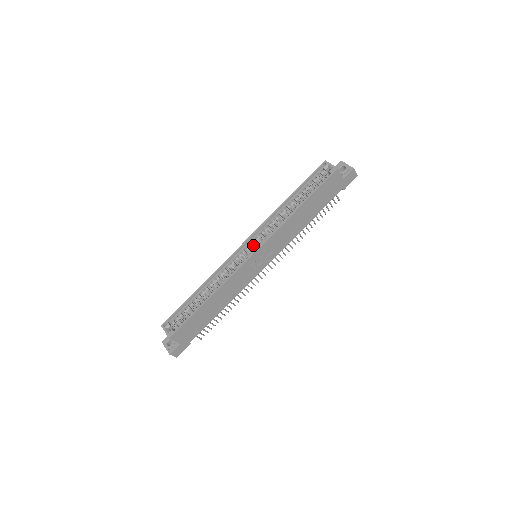
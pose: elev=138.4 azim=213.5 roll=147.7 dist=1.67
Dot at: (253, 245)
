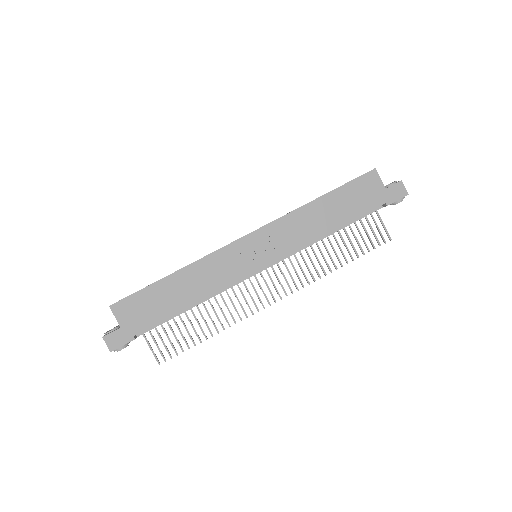
Dot at: occluded
